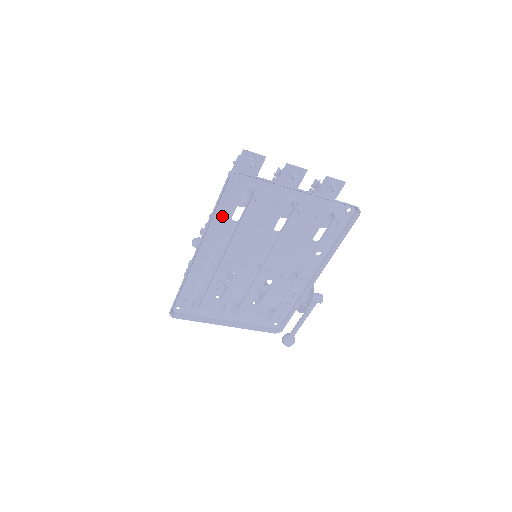
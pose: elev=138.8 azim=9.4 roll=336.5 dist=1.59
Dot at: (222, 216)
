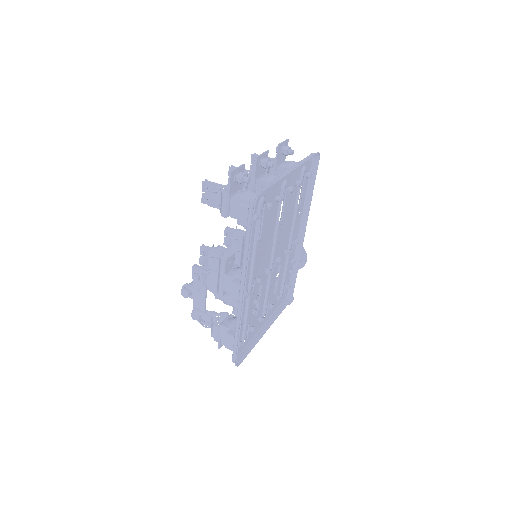
Dot at: occluded
